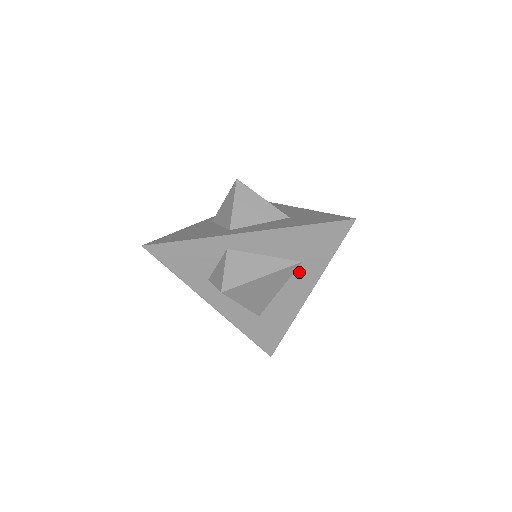
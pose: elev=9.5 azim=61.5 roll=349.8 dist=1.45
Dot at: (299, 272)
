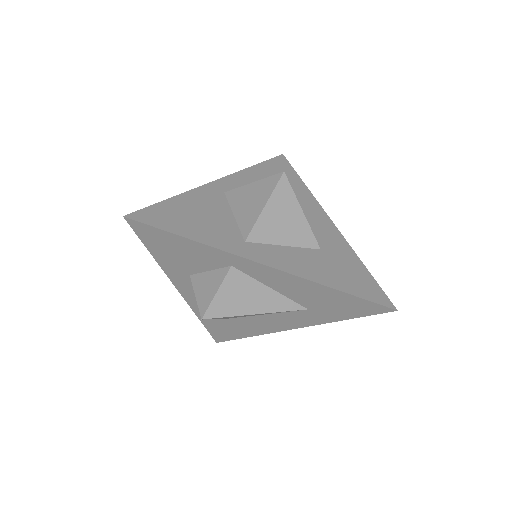
Dot at: (298, 313)
